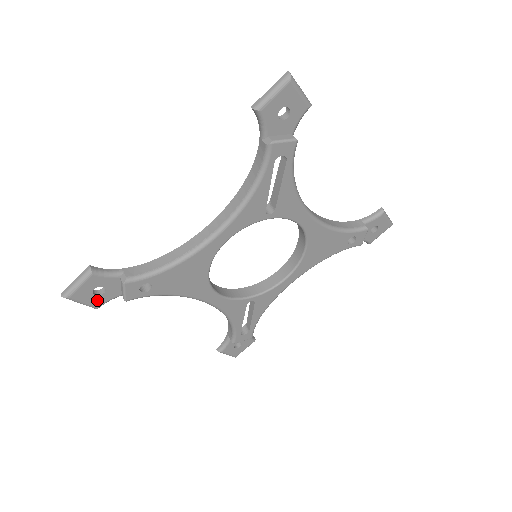
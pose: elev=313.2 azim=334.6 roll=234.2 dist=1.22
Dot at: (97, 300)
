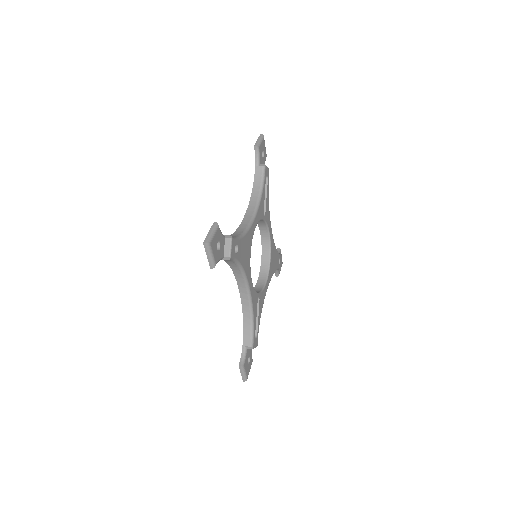
Dot at: (217, 255)
